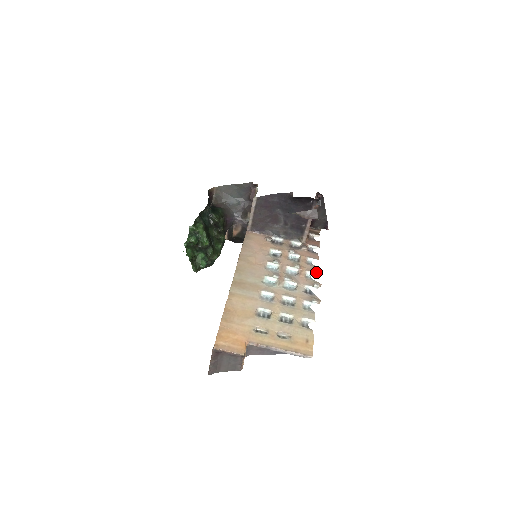
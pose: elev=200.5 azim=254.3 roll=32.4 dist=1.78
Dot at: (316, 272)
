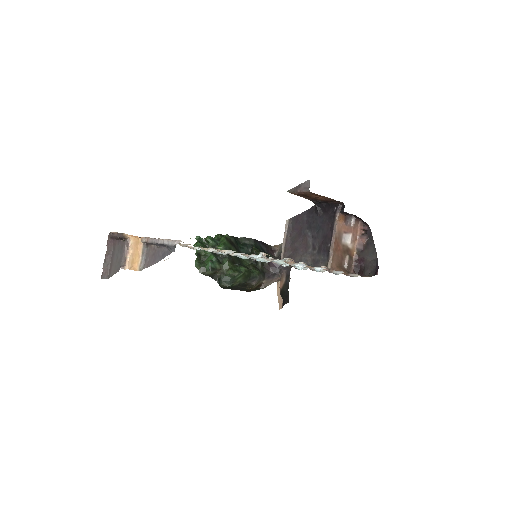
Dot at: (306, 264)
